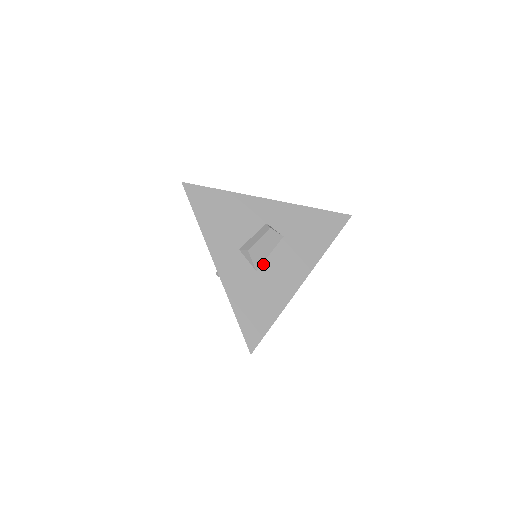
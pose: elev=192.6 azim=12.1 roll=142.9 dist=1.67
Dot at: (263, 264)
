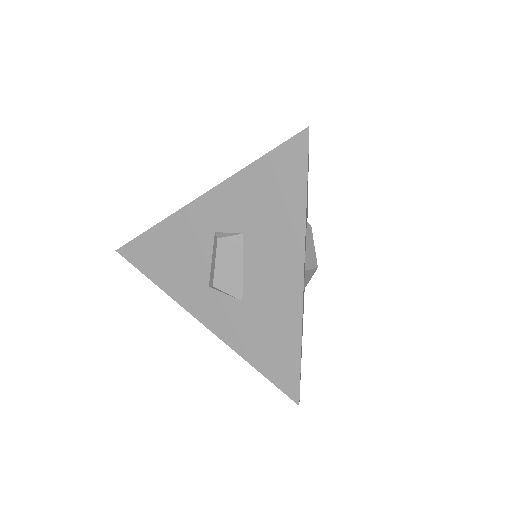
Dot at: (243, 287)
